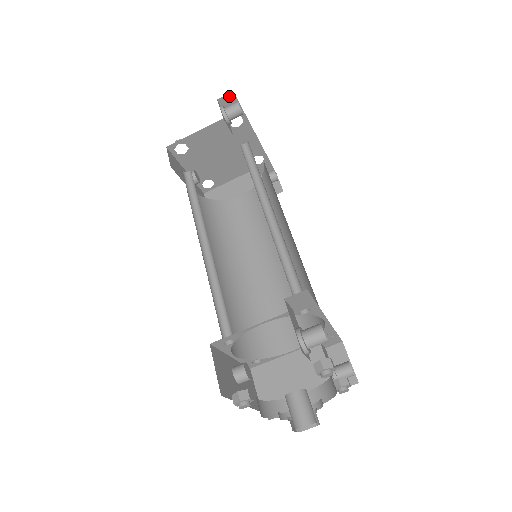
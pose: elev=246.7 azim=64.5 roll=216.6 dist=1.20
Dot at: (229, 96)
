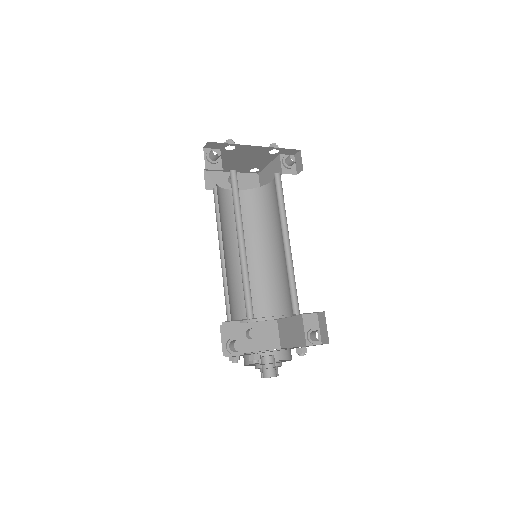
Dot at: (208, 144)
